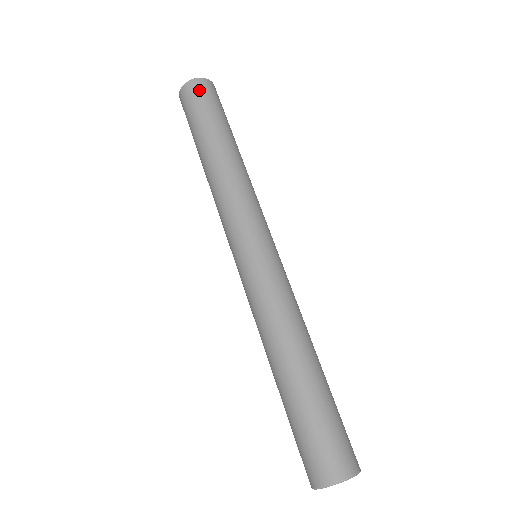
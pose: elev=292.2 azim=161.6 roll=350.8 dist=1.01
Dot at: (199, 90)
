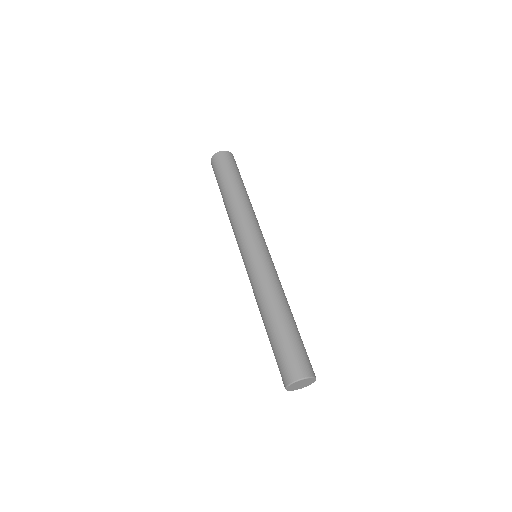
Dot at: (219, 159)
